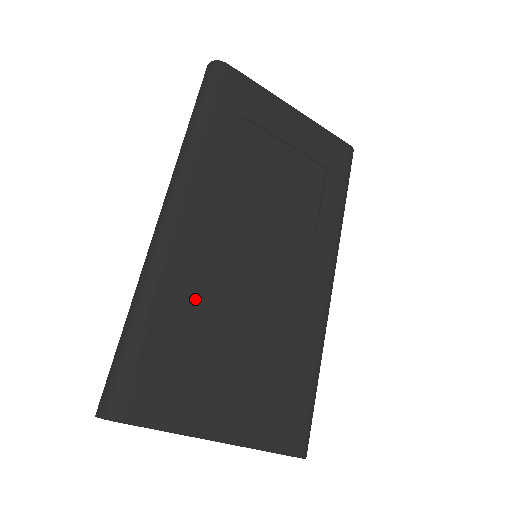
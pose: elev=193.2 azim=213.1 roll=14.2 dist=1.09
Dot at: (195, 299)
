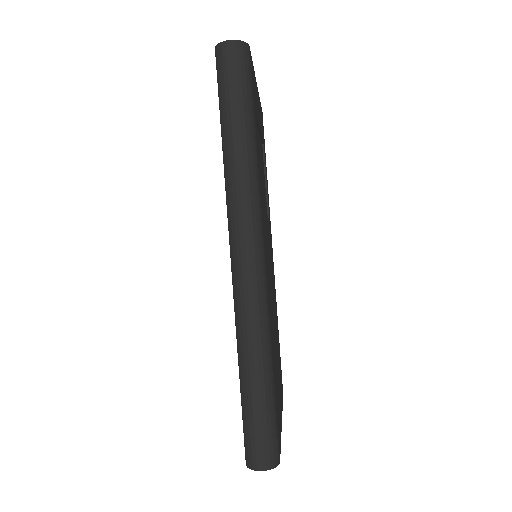
Dot at: (272, 328)
